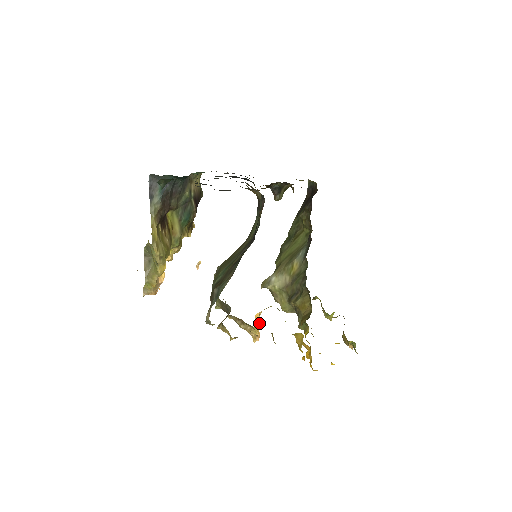
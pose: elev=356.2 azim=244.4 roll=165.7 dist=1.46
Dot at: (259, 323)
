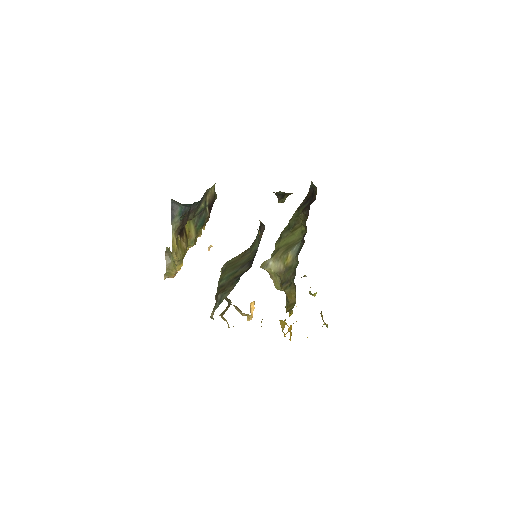
Dot at: (253, 307)
